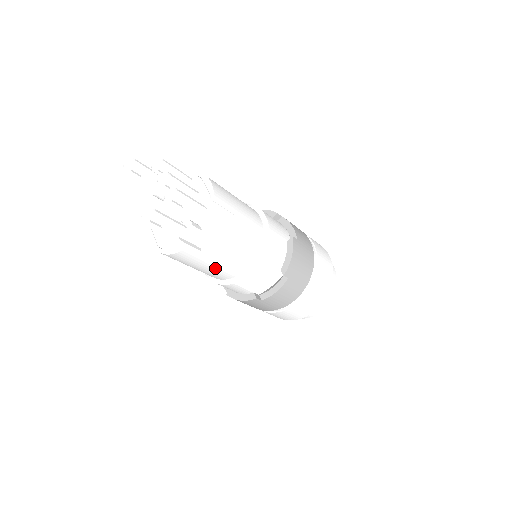
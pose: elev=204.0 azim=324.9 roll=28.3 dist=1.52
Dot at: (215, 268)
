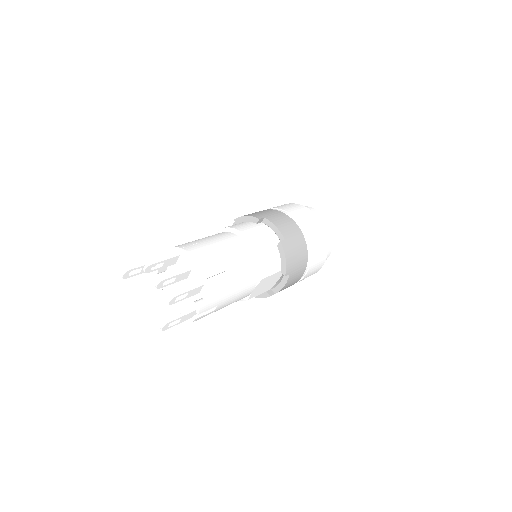
Dot at: occluded
